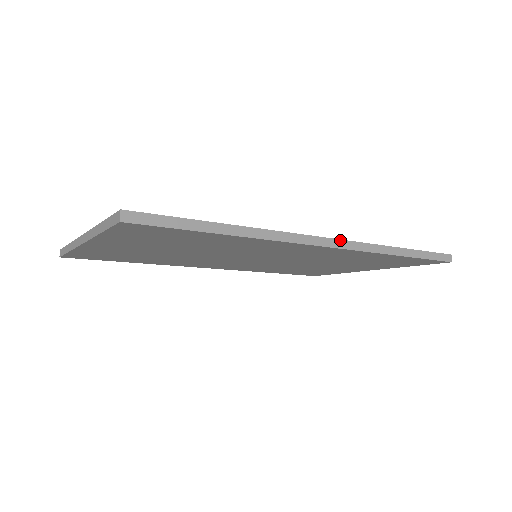
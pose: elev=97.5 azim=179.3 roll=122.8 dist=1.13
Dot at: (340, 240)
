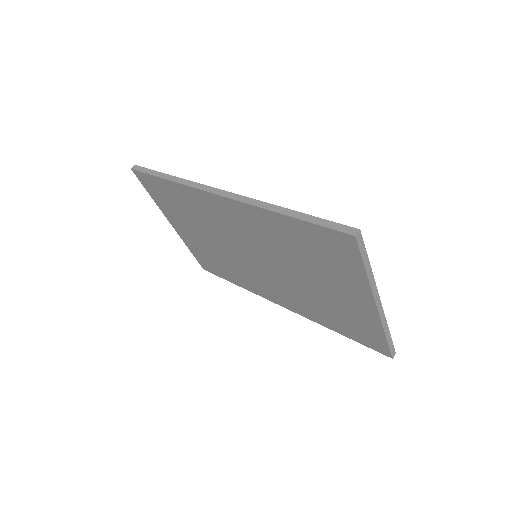
Dot at: (231, 193)
